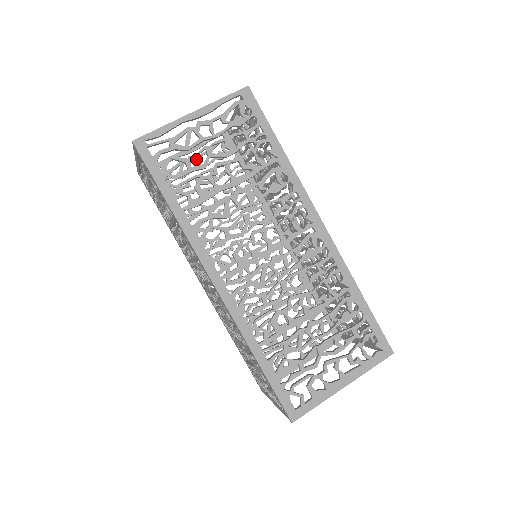
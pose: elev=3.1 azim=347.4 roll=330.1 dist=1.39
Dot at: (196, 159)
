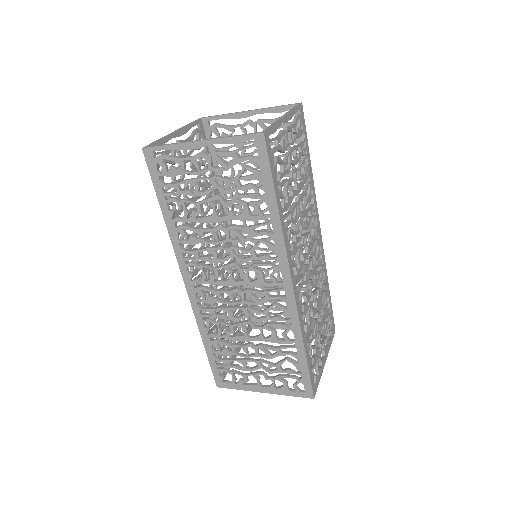
Dot at: (287, 163)
